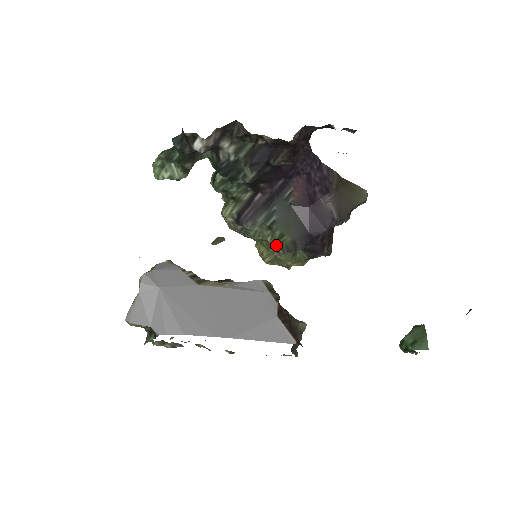
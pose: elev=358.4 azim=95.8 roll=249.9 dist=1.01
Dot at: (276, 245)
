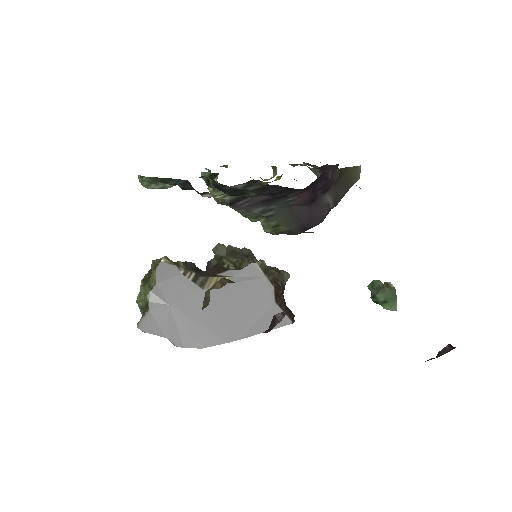
Dot at: (270, 230)
